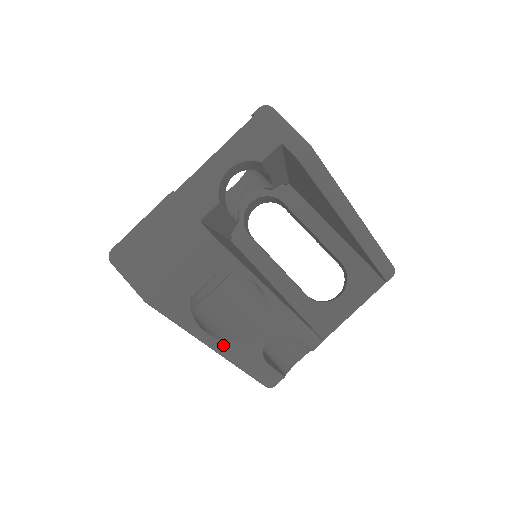
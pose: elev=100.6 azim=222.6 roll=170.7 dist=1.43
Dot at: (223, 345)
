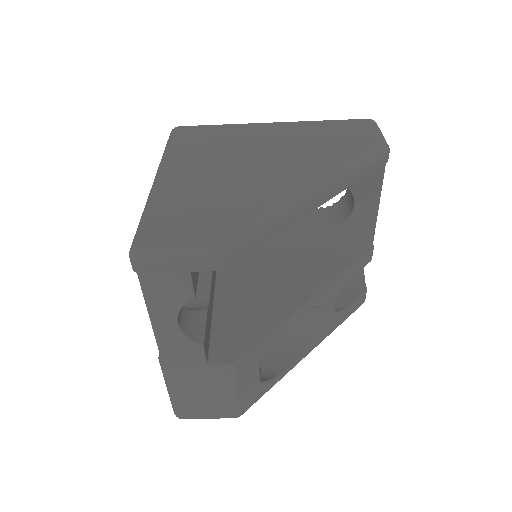
Dot at: (308, 350)
